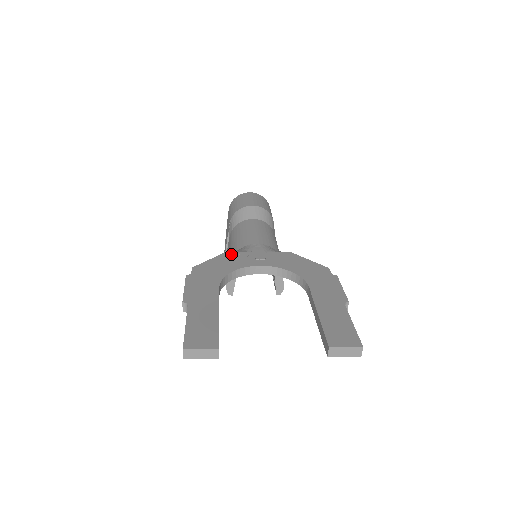
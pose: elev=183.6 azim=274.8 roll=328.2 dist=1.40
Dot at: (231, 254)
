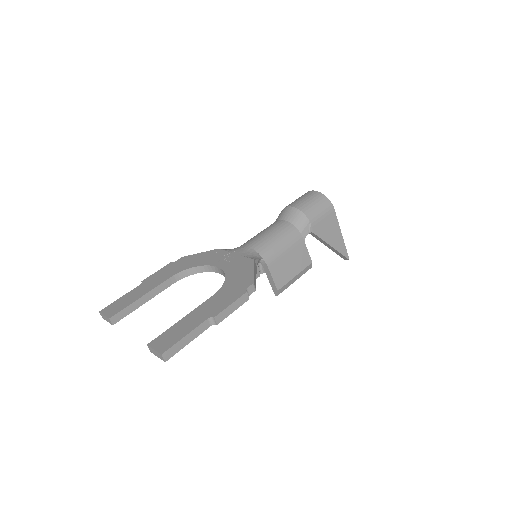
Dot at: (217, 251)
